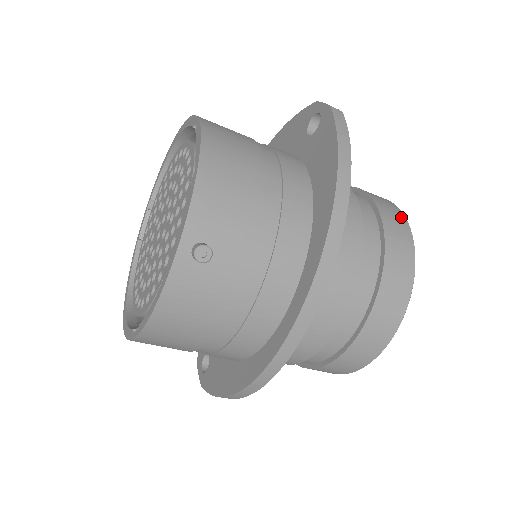
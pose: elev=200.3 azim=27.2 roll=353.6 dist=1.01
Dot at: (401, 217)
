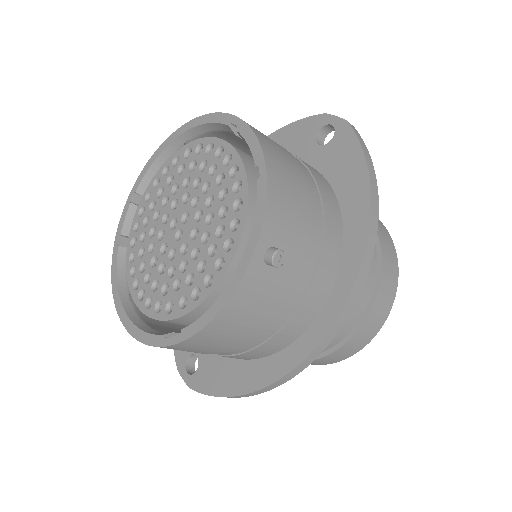
Dot at: (381, 224)
